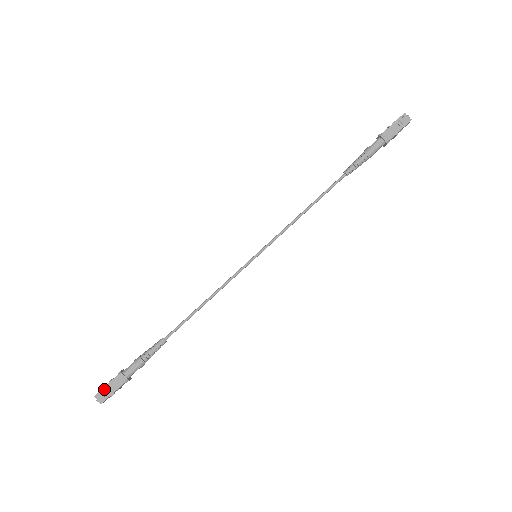
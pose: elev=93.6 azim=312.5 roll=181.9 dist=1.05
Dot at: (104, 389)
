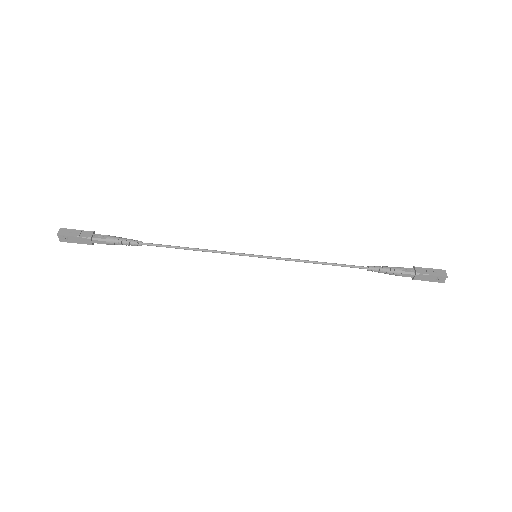
Dot at: (69, 237)
